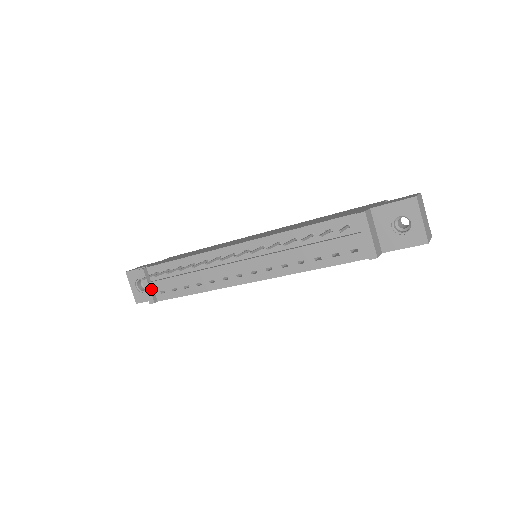
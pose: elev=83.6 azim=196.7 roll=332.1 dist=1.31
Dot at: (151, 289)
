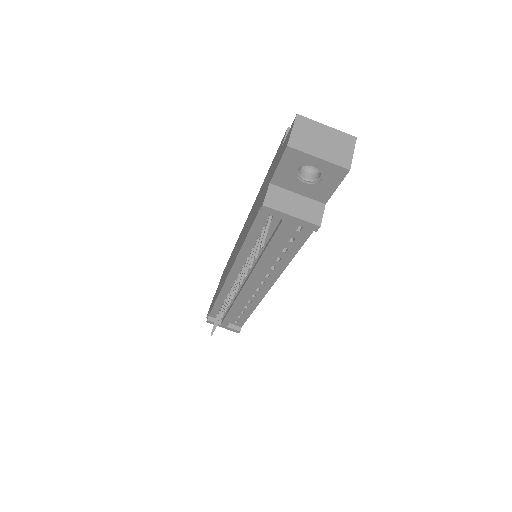
Dot at: (228, 326)
